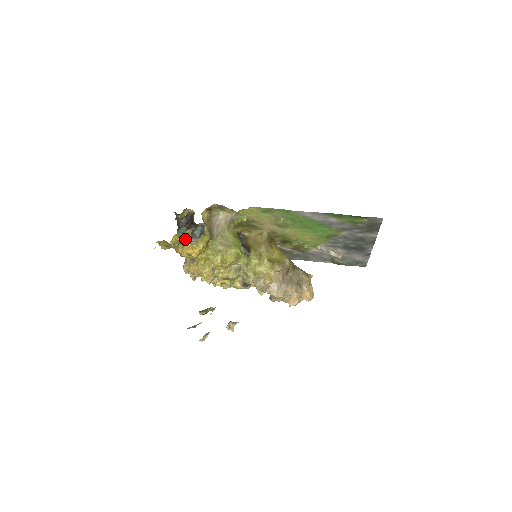
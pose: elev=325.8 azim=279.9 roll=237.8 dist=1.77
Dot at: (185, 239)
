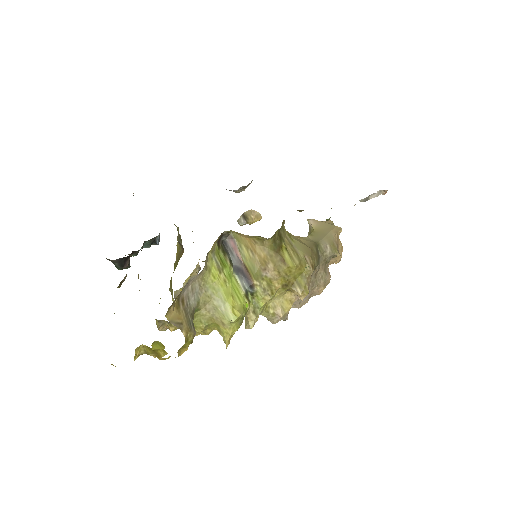
Dot at: (156, 350)
